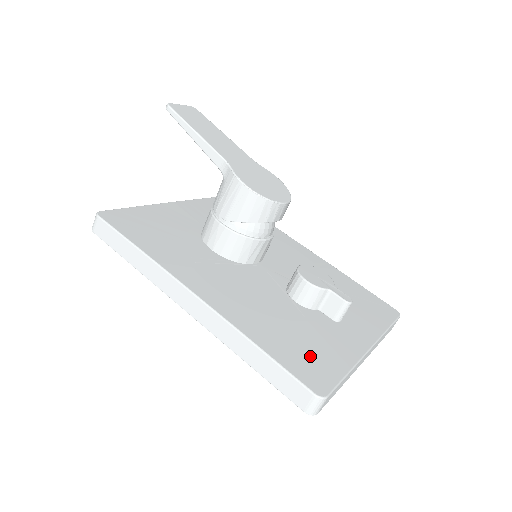
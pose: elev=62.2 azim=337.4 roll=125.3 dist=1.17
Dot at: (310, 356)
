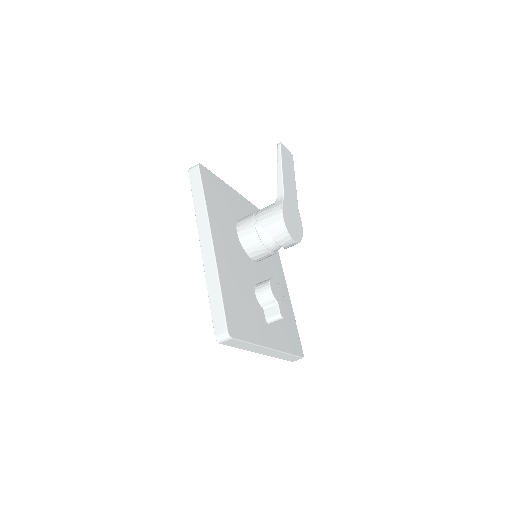
Dot at: (240, 318)
